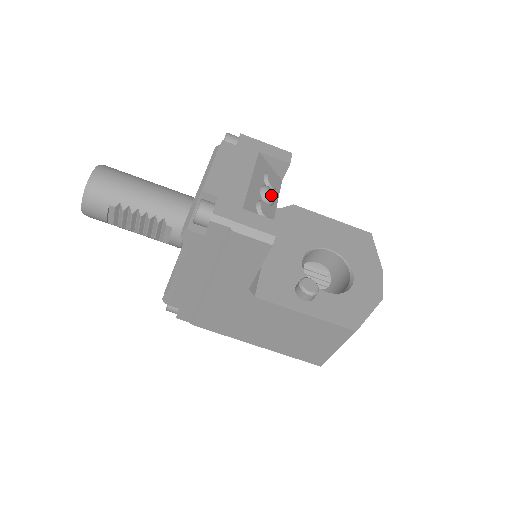
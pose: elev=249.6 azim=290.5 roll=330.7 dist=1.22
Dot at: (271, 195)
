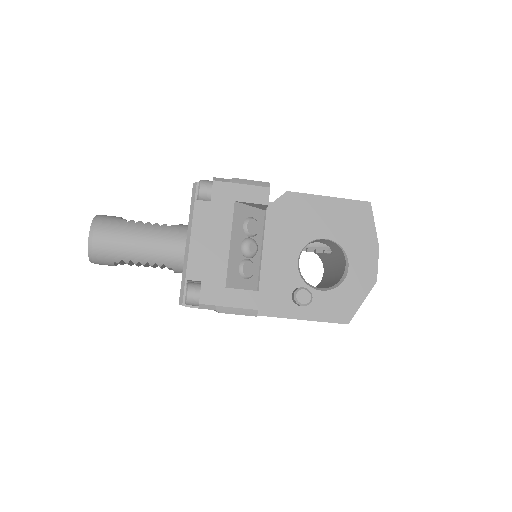
Dot at: (252, 250)
